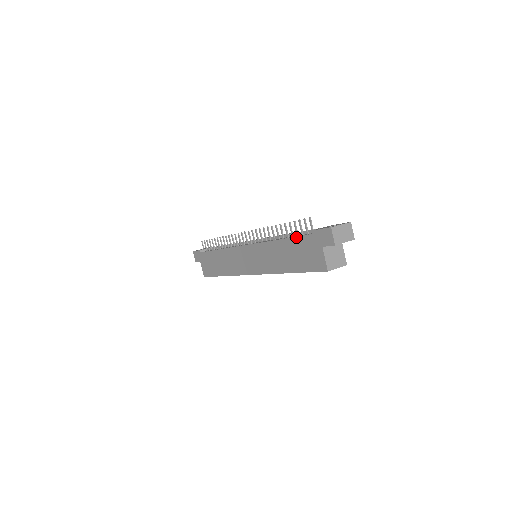
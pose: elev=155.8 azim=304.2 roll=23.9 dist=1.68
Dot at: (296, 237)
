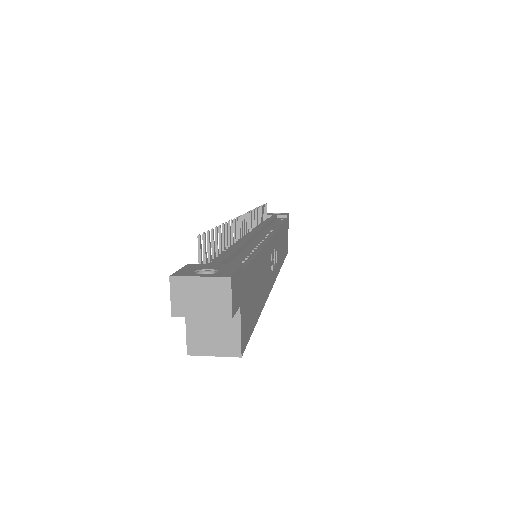
Dot at: occluded
